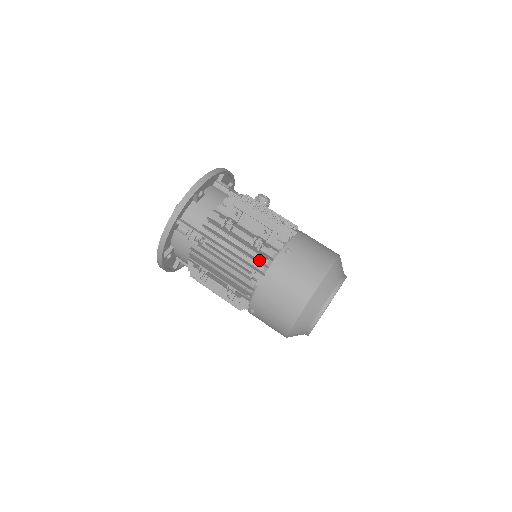
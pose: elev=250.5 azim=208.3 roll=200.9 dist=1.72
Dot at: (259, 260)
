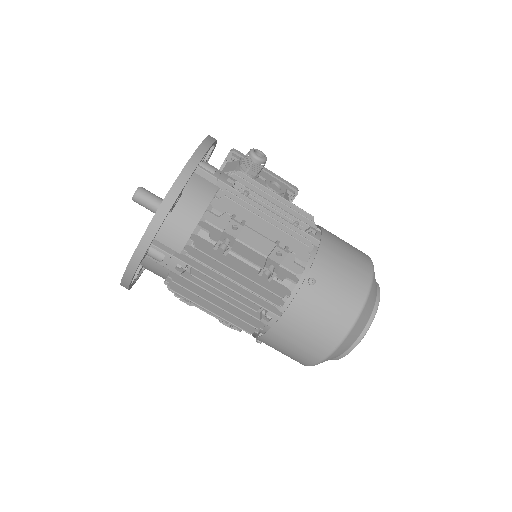
Dot at: (271, 293)
